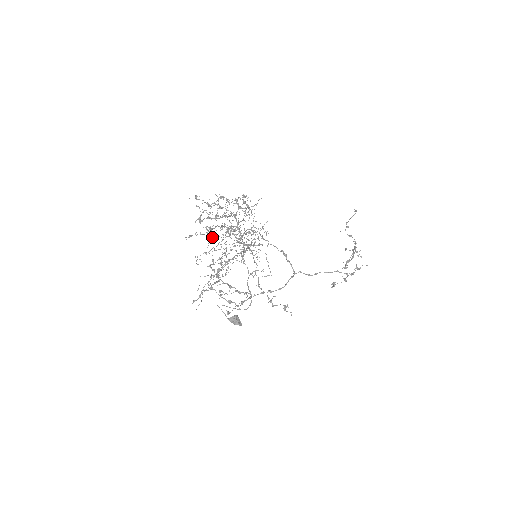
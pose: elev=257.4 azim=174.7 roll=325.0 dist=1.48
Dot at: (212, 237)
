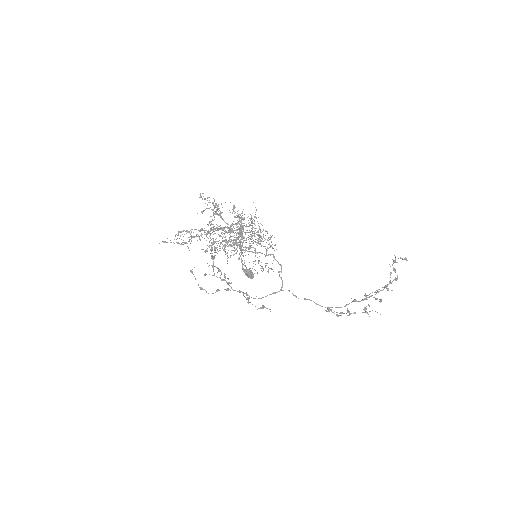
Dot at: occluded
